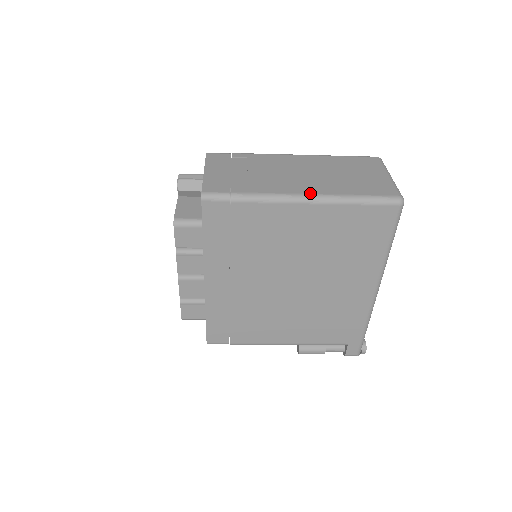
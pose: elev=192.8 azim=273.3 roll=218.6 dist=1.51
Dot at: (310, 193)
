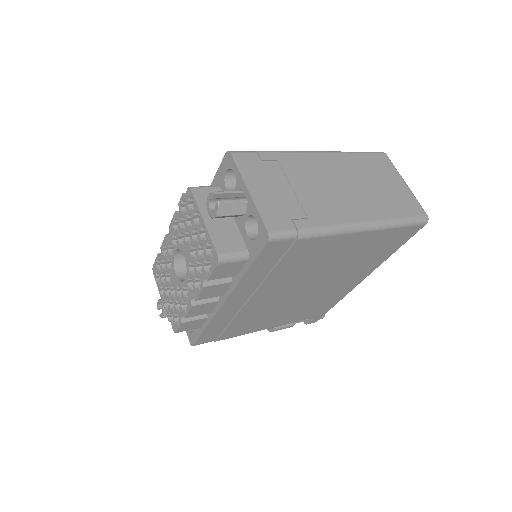
Dot at: (364, 220)
